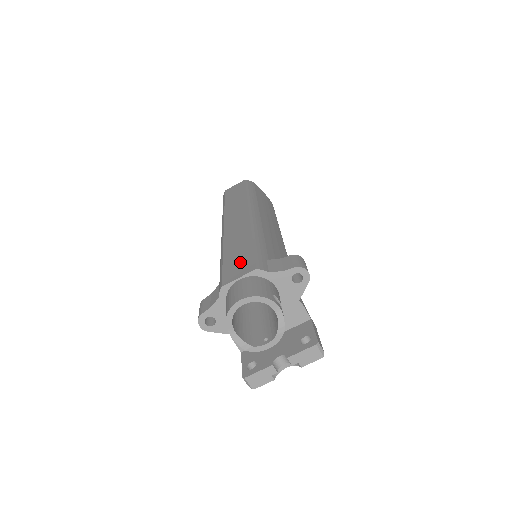
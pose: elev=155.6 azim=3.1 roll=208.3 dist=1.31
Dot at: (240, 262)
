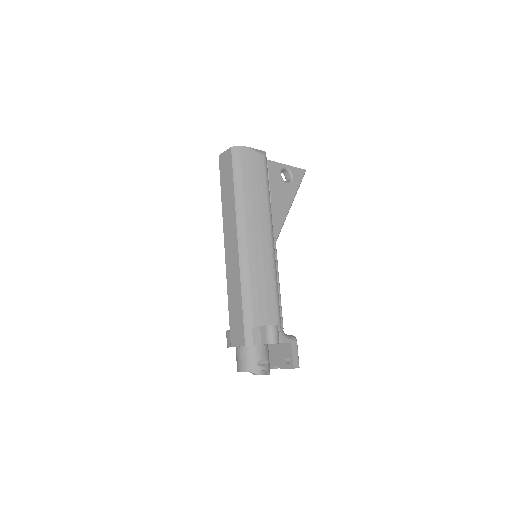
Dot at: (237, 326)
